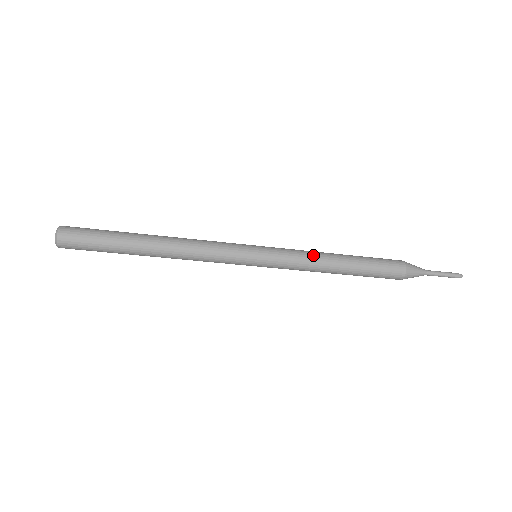
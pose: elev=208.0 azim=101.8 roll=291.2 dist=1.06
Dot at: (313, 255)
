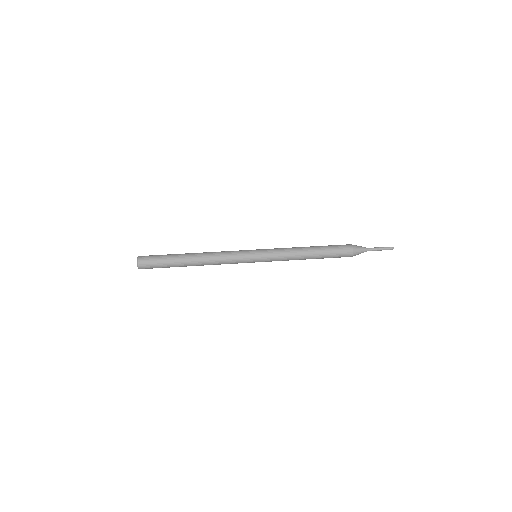
Dot at: (292, 255)
